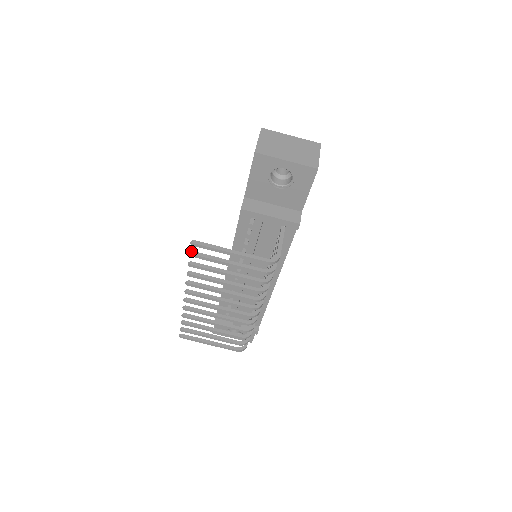
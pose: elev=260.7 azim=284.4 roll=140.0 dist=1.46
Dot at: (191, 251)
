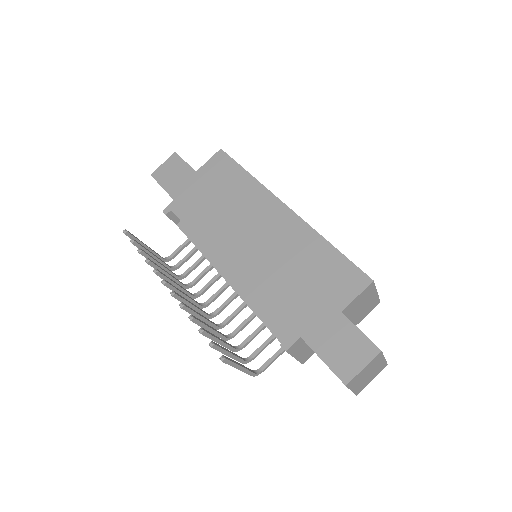
Dot at: (214, 344)
